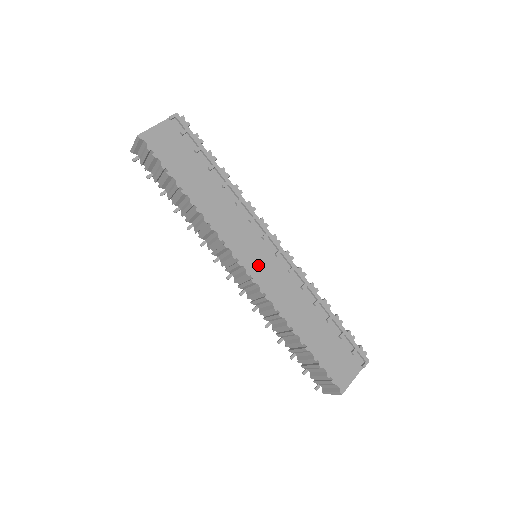
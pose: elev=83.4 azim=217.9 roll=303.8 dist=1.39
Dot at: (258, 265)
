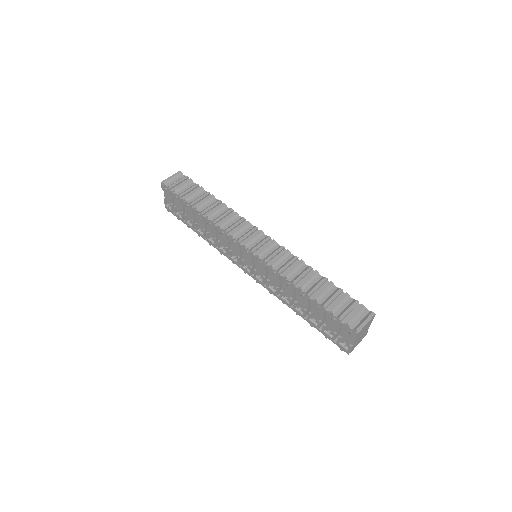
Dot at: occluded
